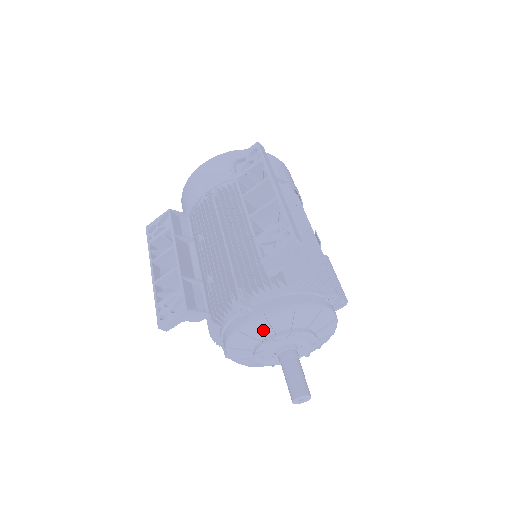
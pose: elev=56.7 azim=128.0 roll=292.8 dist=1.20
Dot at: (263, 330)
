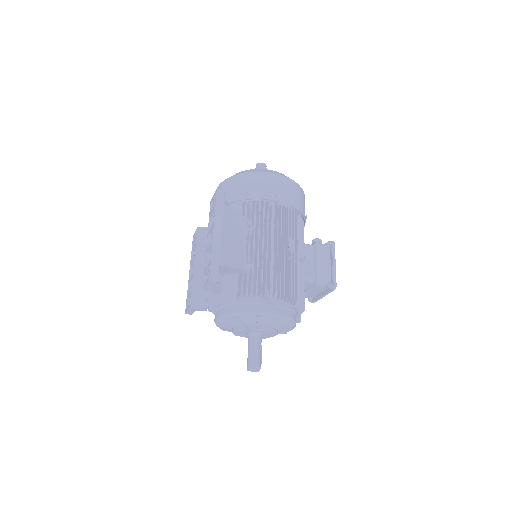
Dot at: (227, 324)
